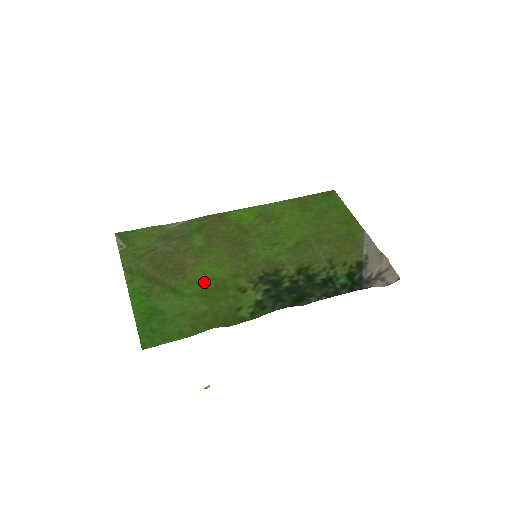
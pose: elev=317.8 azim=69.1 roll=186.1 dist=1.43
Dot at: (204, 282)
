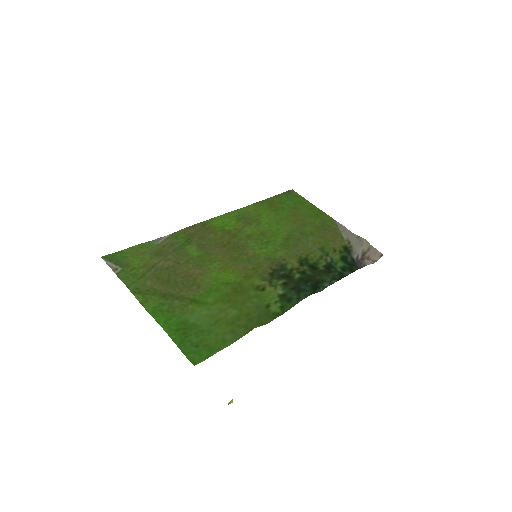
Dot at: (221, 288)
